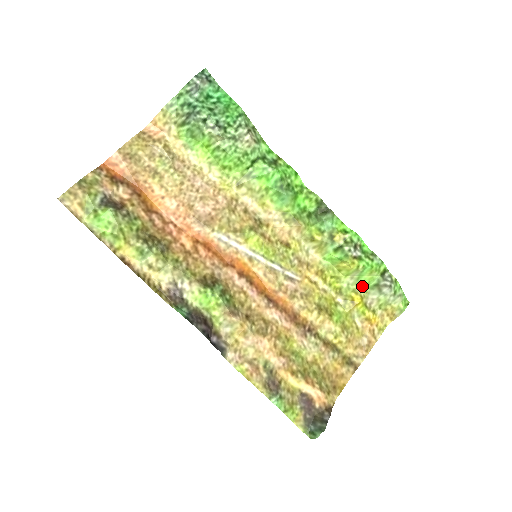
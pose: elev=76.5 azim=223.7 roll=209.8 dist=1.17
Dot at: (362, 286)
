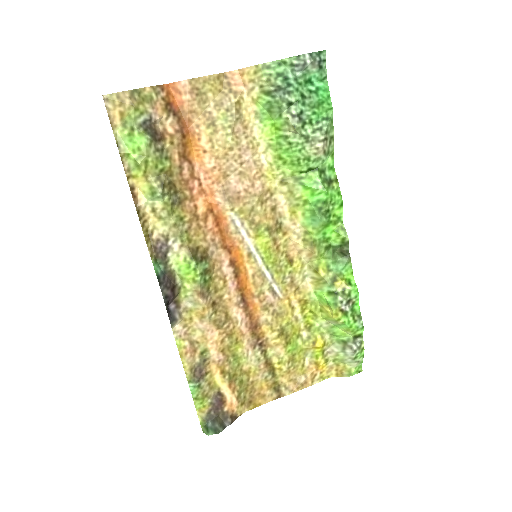
Dot at: (331, 334)
